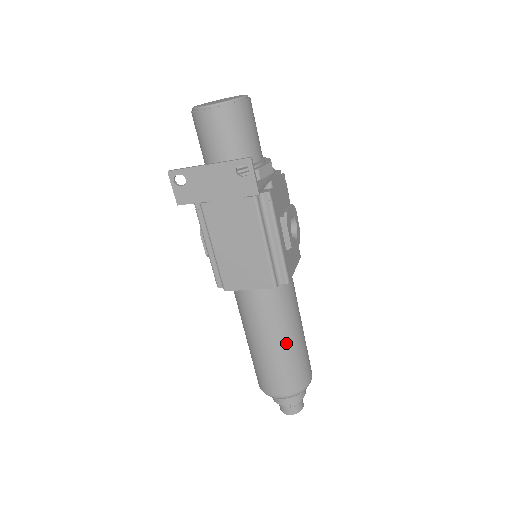
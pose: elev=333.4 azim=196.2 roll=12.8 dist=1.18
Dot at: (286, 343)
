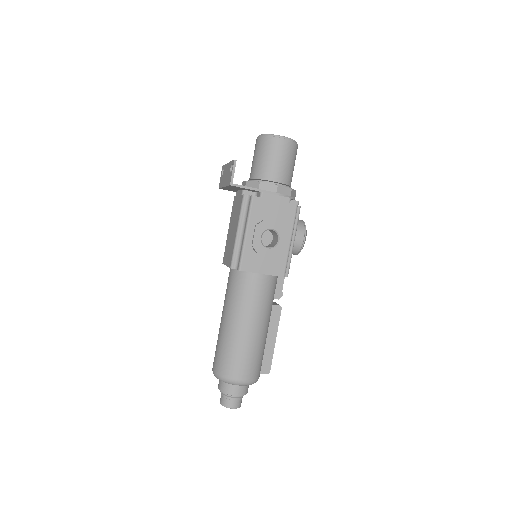
Dot at: (230, 326)
